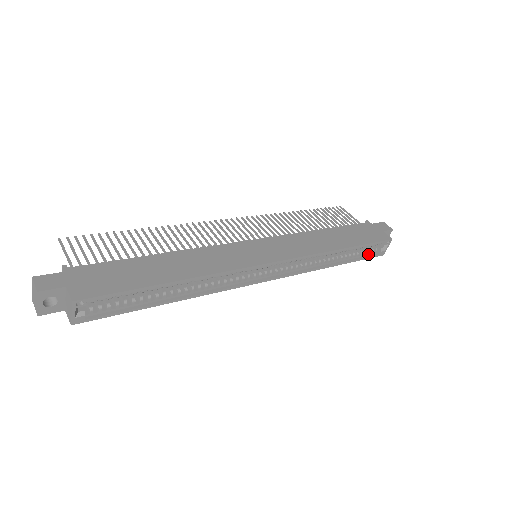
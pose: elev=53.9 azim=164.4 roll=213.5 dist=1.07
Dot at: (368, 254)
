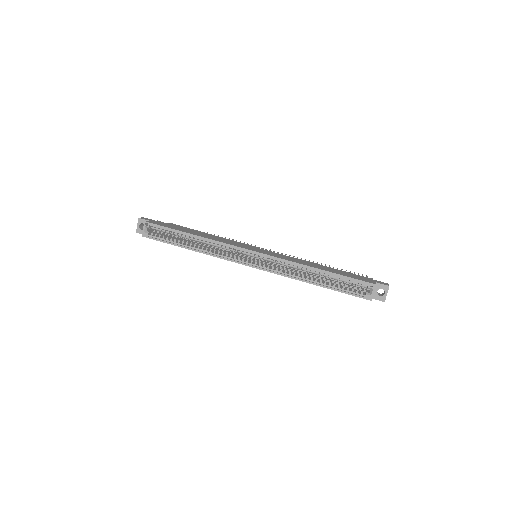
Dot at: (353, 292)
